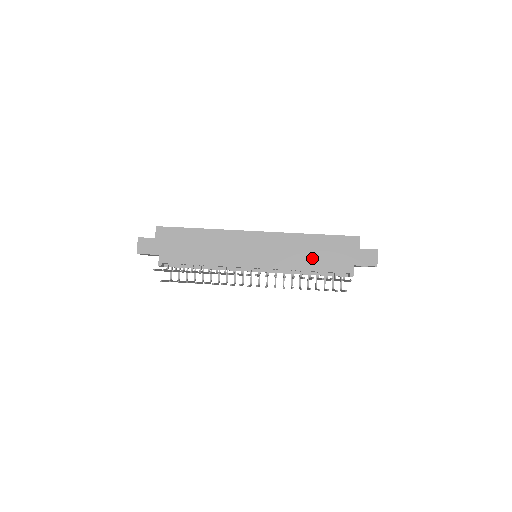
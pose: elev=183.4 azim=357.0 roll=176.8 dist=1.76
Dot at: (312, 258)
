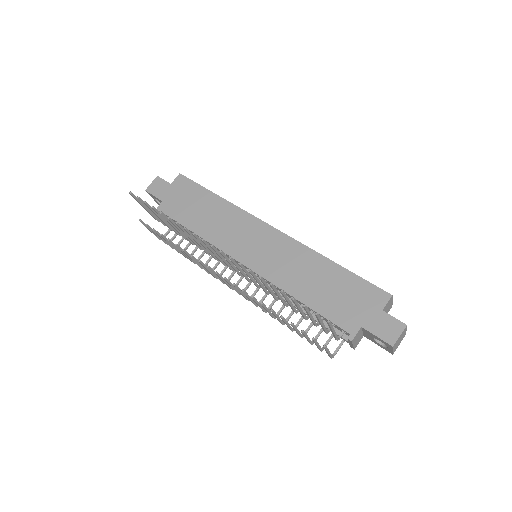
Dot at: (314, 289)
